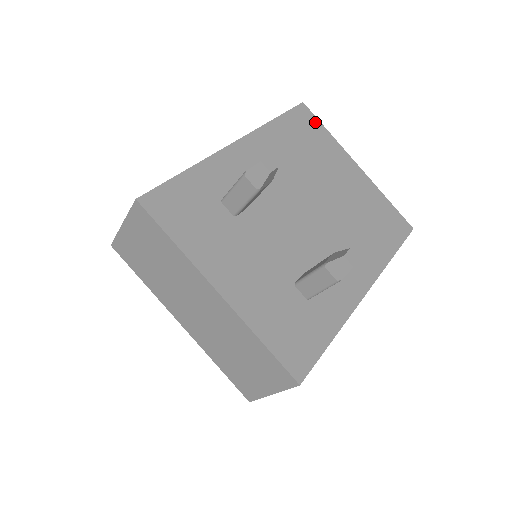
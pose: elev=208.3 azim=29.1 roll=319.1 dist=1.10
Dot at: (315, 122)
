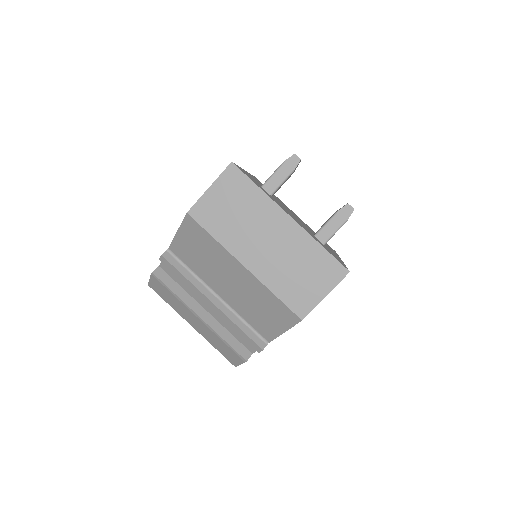
Dot at: occluded
